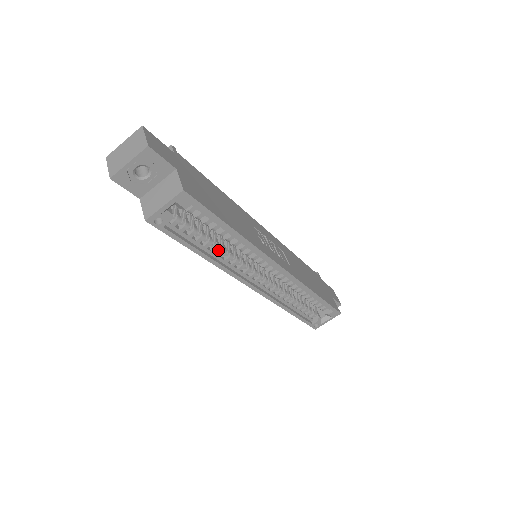
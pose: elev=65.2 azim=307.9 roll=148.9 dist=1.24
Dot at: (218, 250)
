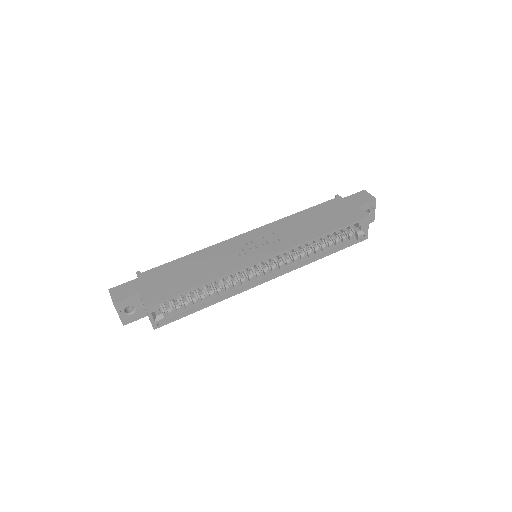
Dot at: (215, 293)
